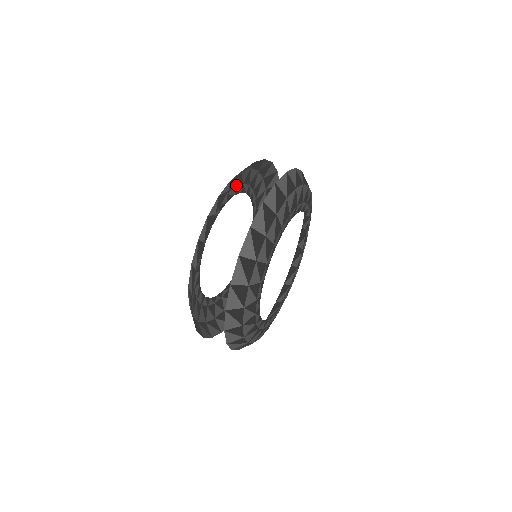
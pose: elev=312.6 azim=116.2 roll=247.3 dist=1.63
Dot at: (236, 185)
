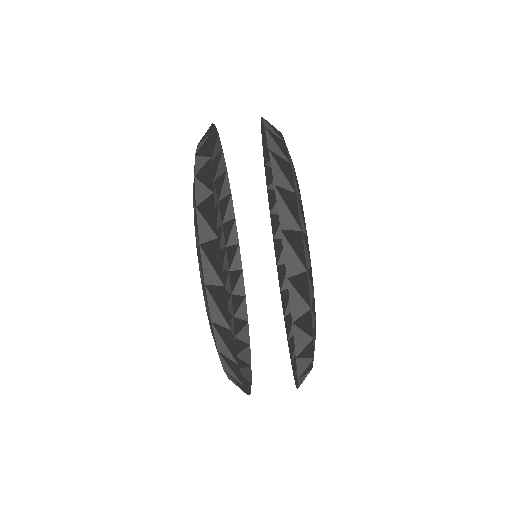
Dot at: occluded
